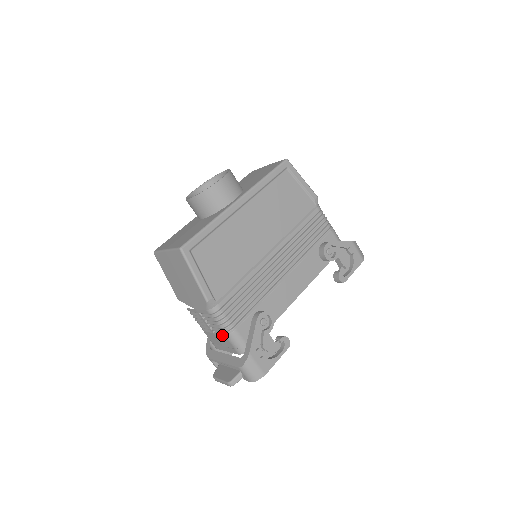
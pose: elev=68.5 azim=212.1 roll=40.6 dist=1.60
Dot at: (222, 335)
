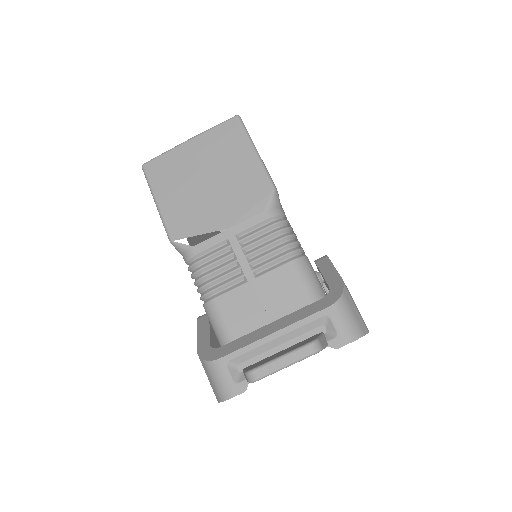
Dot at: (281, 266)
